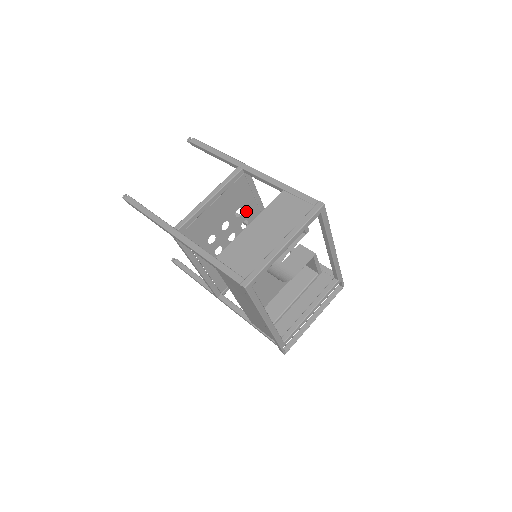
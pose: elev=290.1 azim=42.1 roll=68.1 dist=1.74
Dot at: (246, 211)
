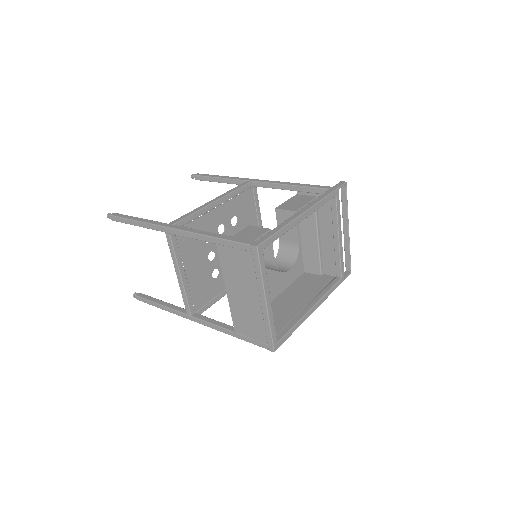
Dot at: (210, 227)
